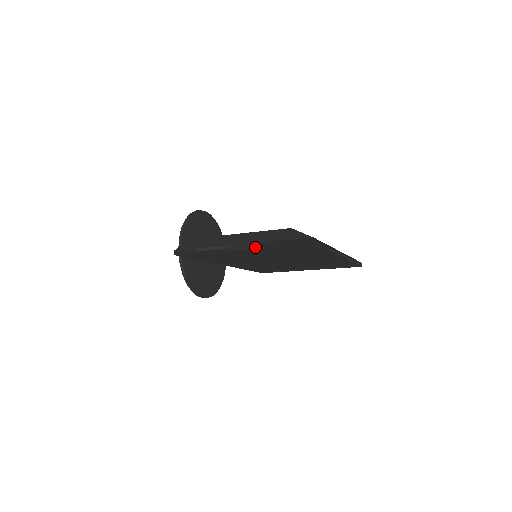
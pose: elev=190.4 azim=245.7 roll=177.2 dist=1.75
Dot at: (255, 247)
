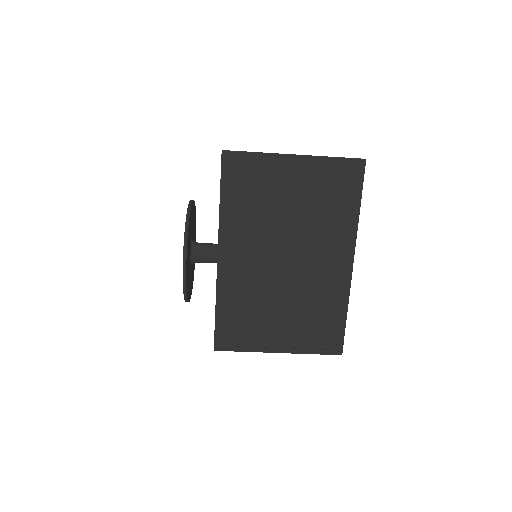
Dot at: occluded
